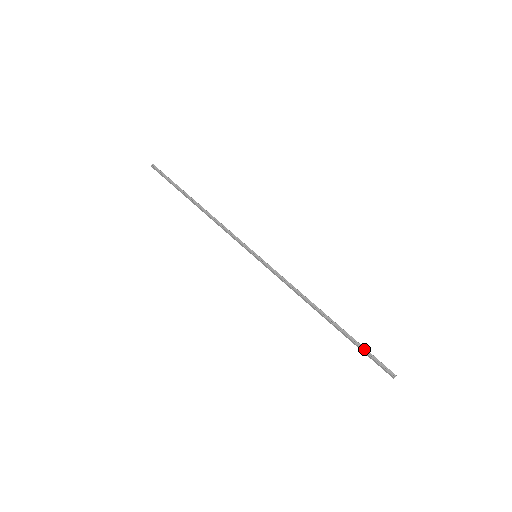
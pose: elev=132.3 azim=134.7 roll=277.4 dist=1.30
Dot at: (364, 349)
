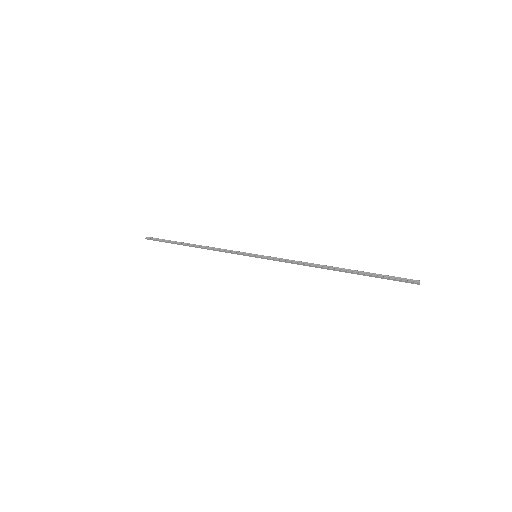
Dot at: (380, 275)
